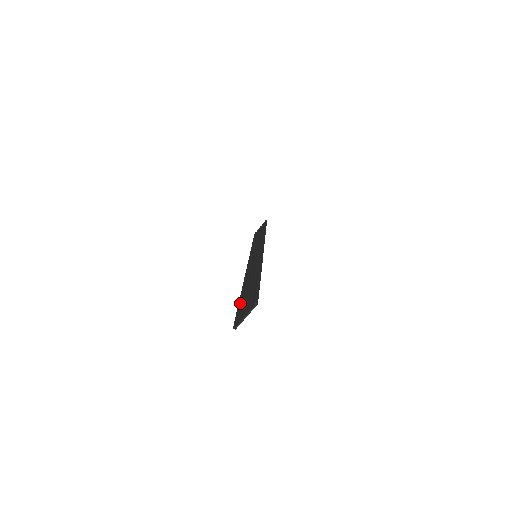
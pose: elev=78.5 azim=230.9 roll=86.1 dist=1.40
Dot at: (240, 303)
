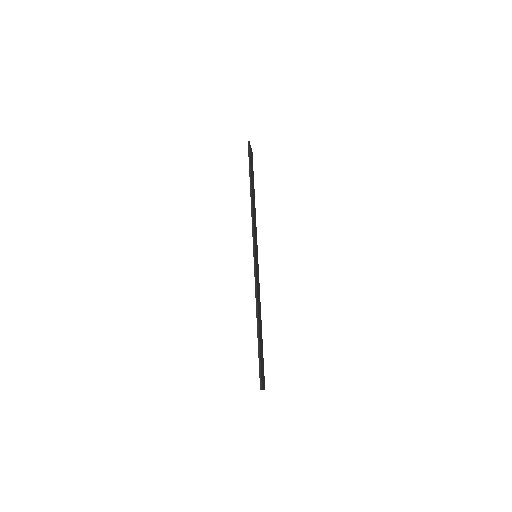
Dot at: occluded
